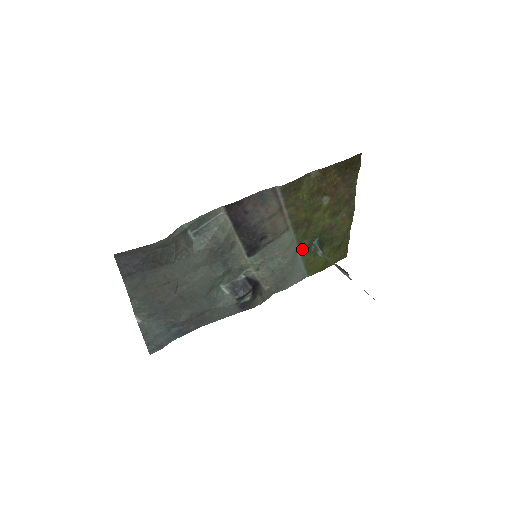
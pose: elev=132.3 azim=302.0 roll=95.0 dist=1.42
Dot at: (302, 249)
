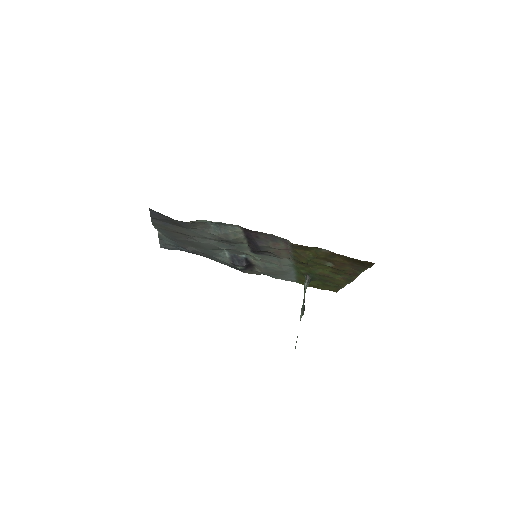
Dot at: (298, 271)
